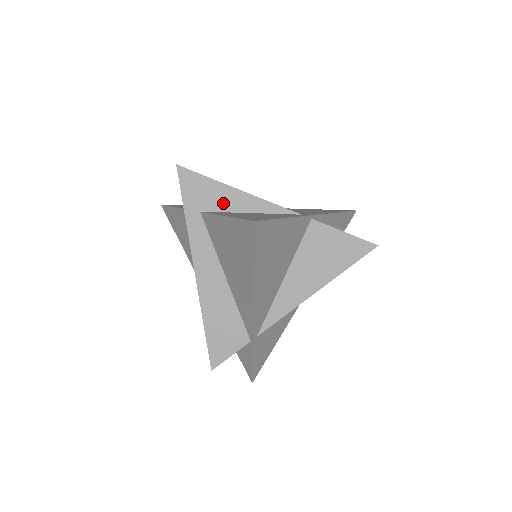
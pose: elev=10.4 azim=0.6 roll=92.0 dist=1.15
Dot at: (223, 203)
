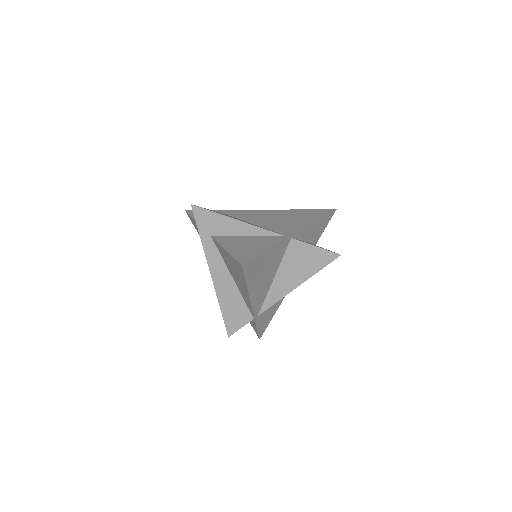
Dot at: (227, 229)
